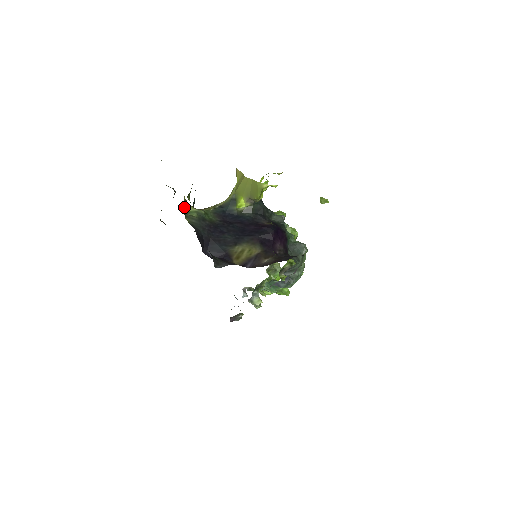
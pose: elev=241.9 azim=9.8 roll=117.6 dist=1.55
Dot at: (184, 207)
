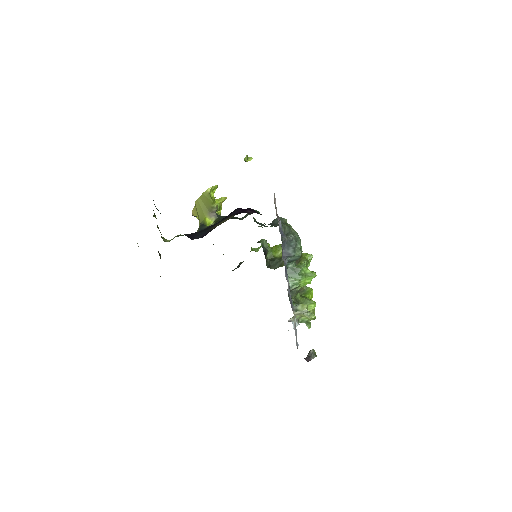
Dot at: (164, 240)
